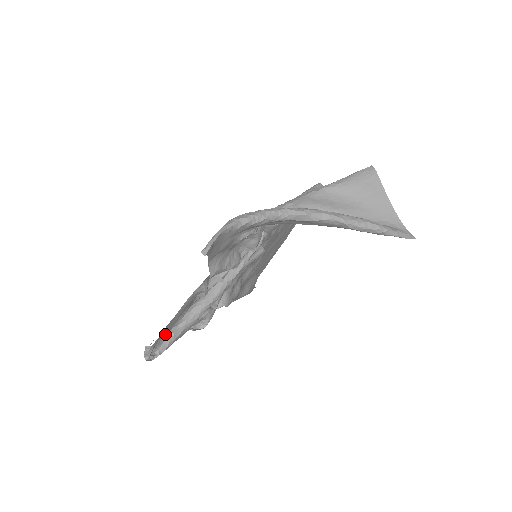
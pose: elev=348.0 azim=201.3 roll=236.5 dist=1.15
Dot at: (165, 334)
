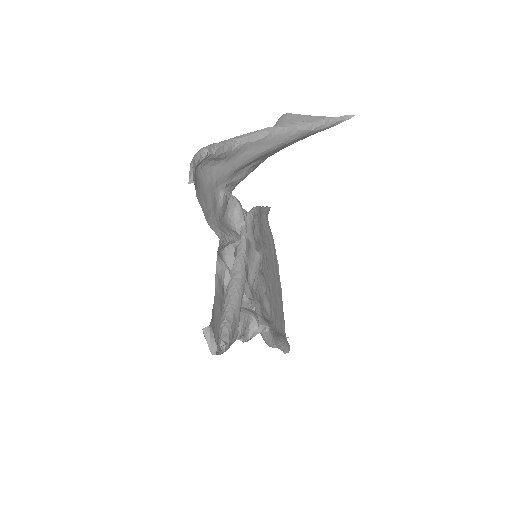
Dot at: occluded
